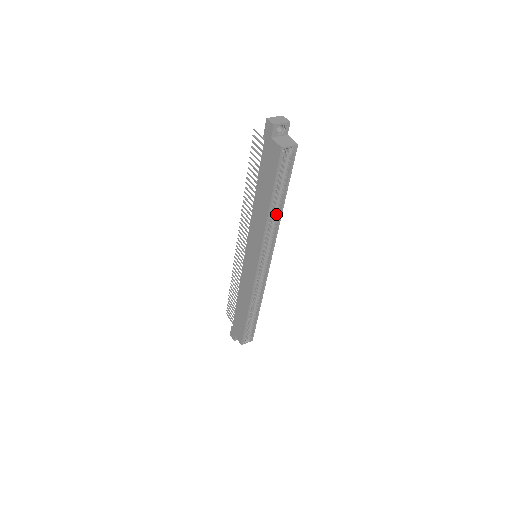
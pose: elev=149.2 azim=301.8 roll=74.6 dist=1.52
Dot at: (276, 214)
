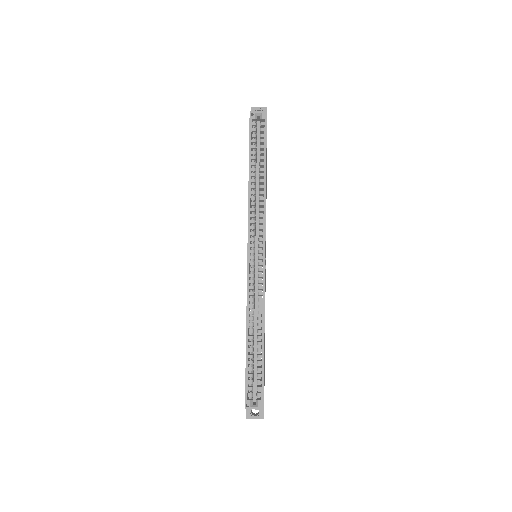
Dot at: (261, 187)
